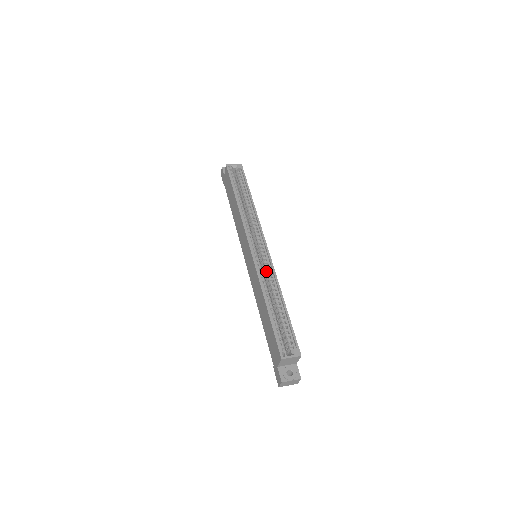
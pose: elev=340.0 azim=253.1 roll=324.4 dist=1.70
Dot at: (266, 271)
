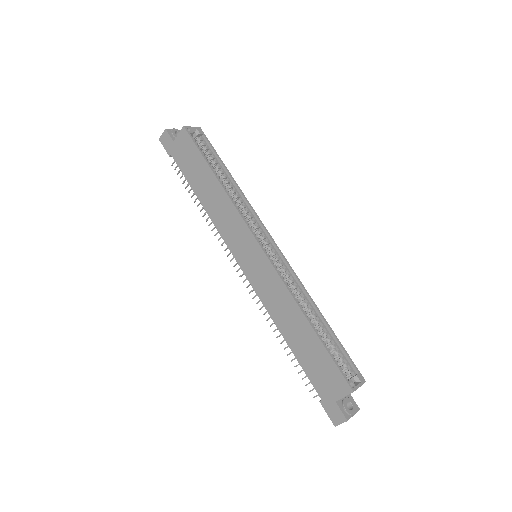
Dot at: (286, 276)
